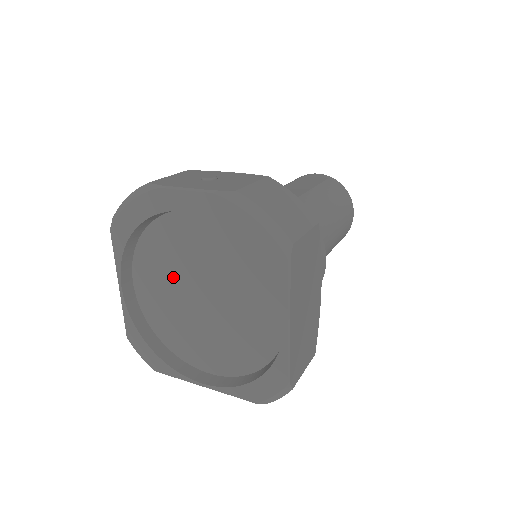
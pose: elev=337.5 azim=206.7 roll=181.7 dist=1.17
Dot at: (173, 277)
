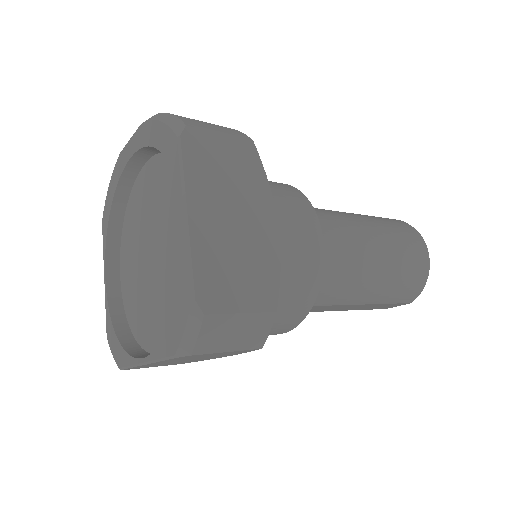
Dot at: (138, 247)
